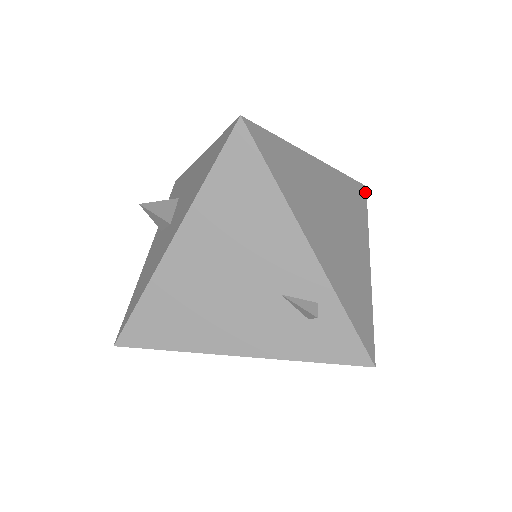
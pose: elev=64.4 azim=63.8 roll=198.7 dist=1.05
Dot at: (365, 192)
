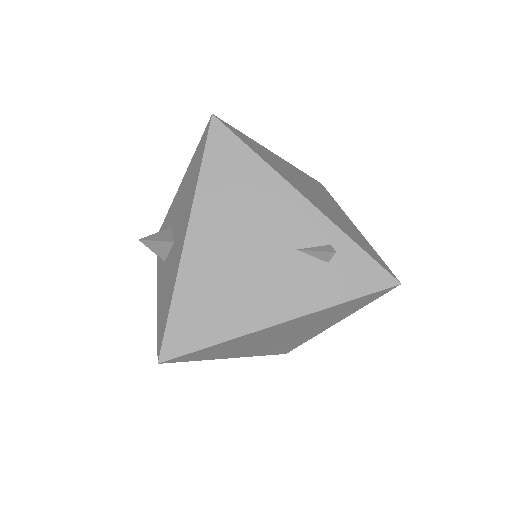
Dot at: (323, 187)
